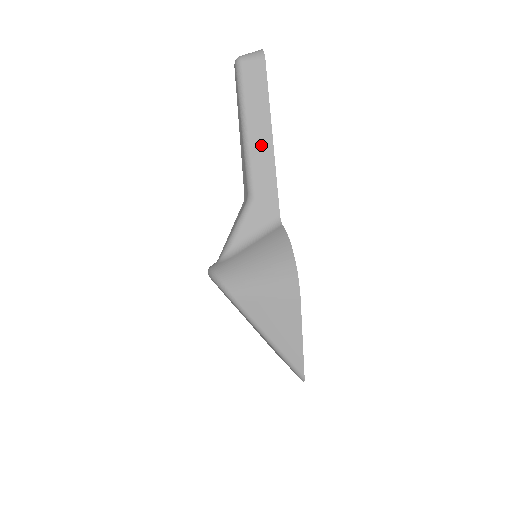
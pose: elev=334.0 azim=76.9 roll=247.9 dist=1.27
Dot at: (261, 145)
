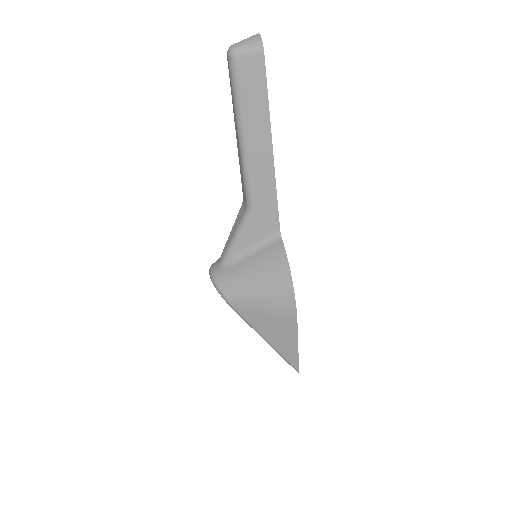
Dot at: (260, 157)
